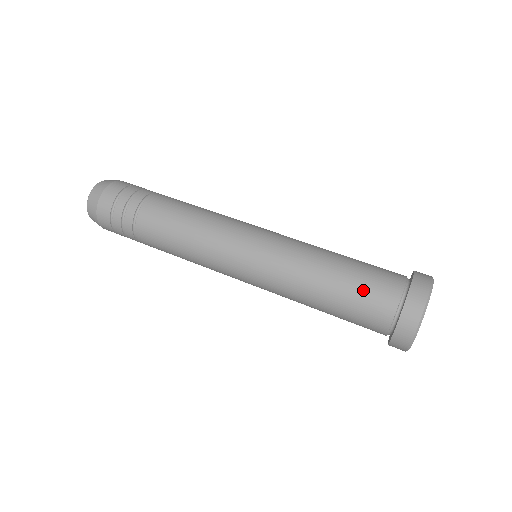
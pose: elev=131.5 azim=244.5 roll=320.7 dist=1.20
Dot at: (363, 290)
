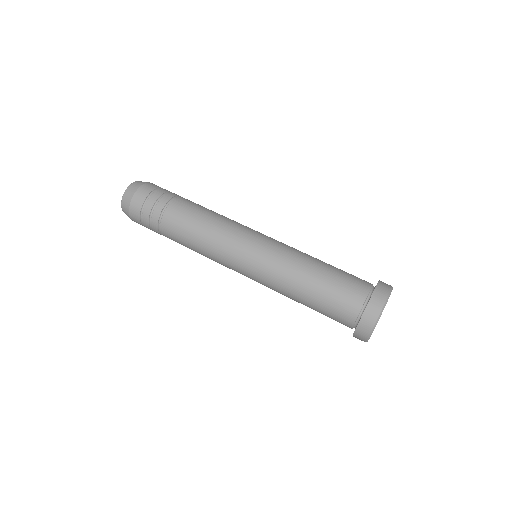
Dot at: (341, 284)
